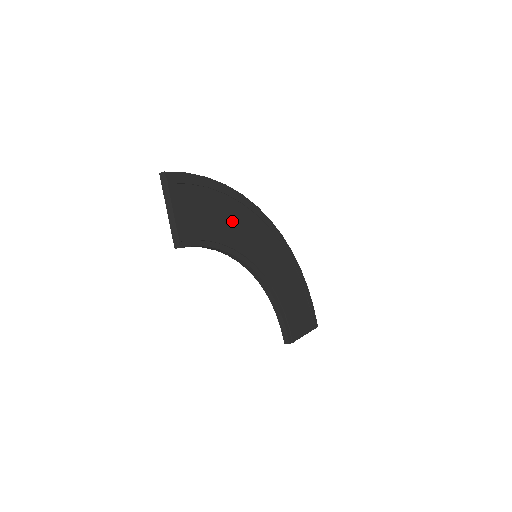
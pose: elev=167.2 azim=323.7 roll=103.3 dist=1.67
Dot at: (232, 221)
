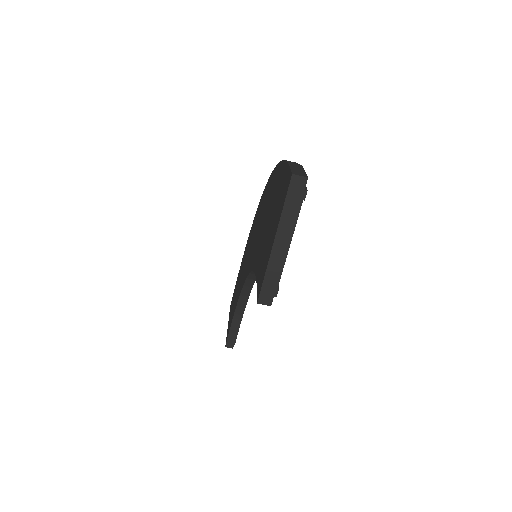
Dot at: occluded
